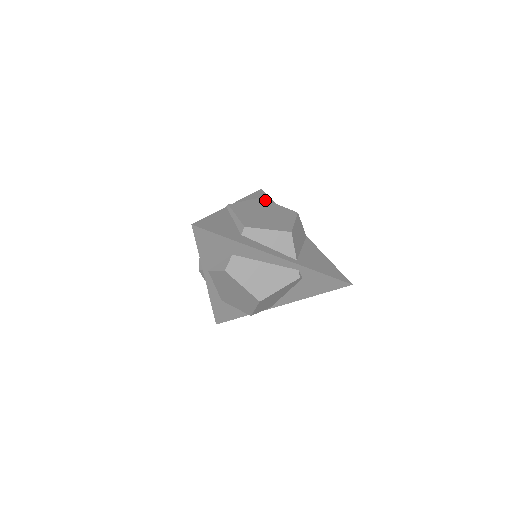
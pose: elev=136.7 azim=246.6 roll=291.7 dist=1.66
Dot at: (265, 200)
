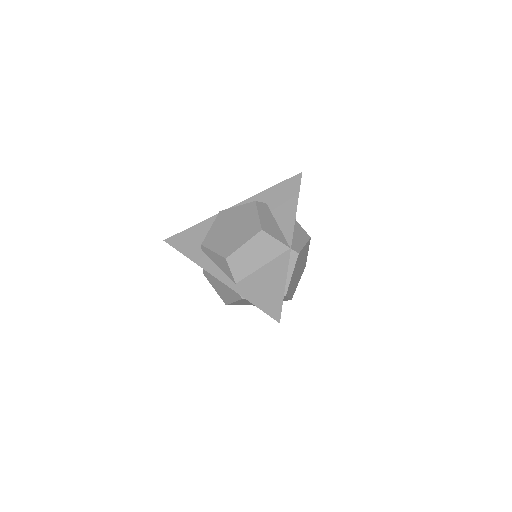
Dot at: (254, 206)
